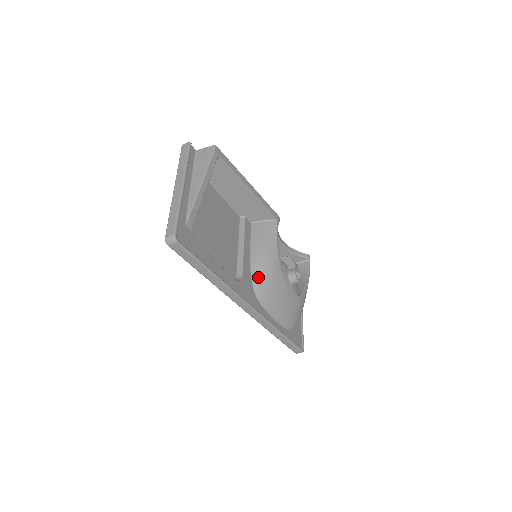
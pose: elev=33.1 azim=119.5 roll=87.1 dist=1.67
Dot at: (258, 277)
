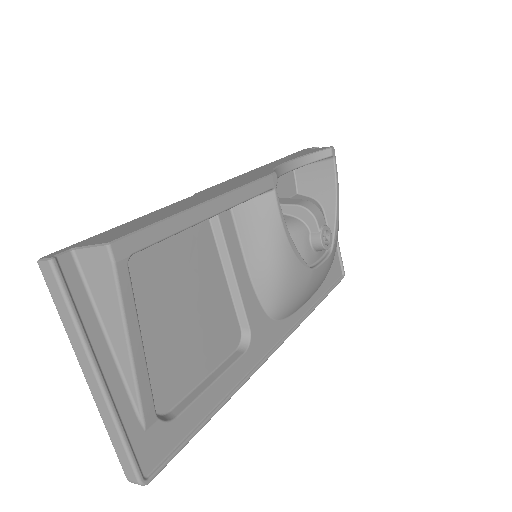
Dot at: (271, 301)
